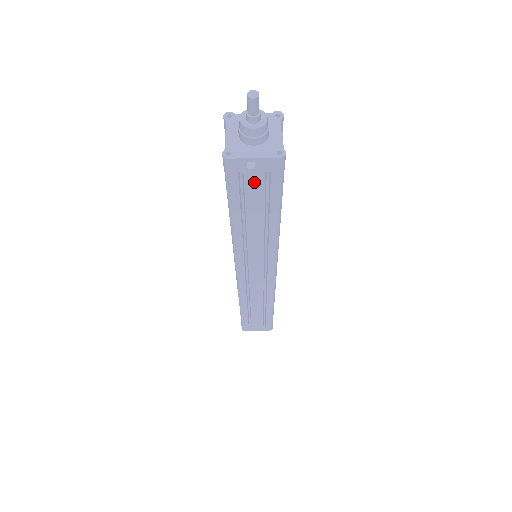
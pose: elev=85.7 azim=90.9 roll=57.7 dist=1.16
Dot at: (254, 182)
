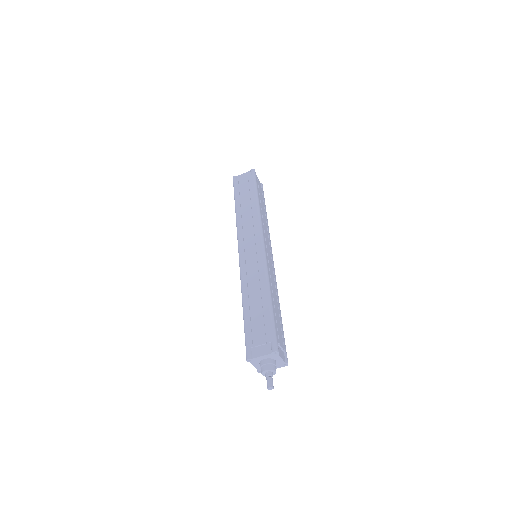
Dot at: occluded
